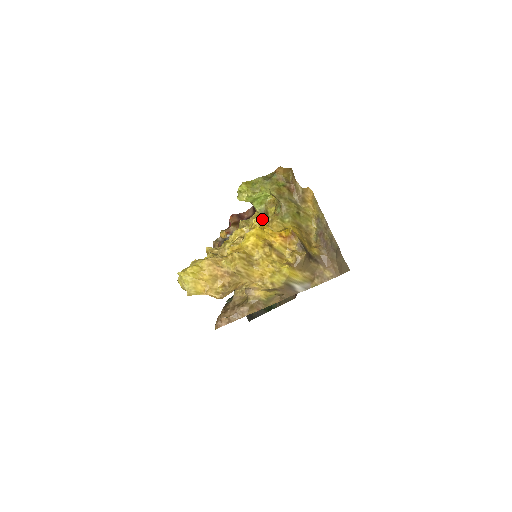
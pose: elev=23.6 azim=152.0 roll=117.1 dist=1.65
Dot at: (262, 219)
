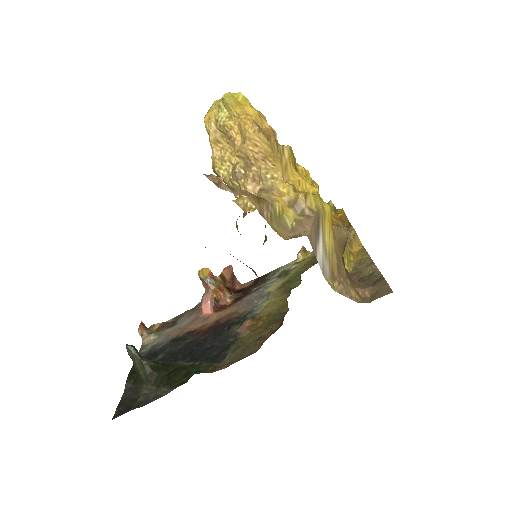
Dot at: occluded
